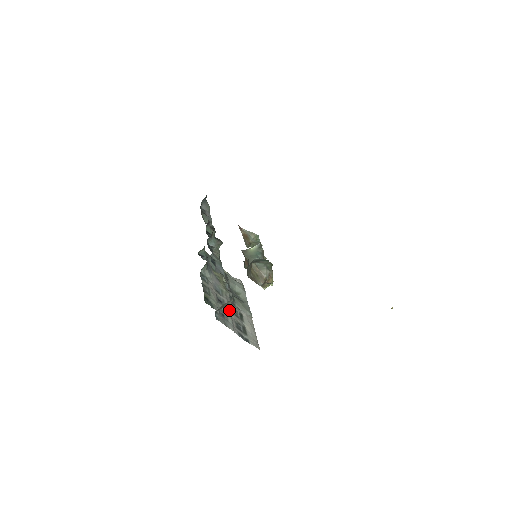
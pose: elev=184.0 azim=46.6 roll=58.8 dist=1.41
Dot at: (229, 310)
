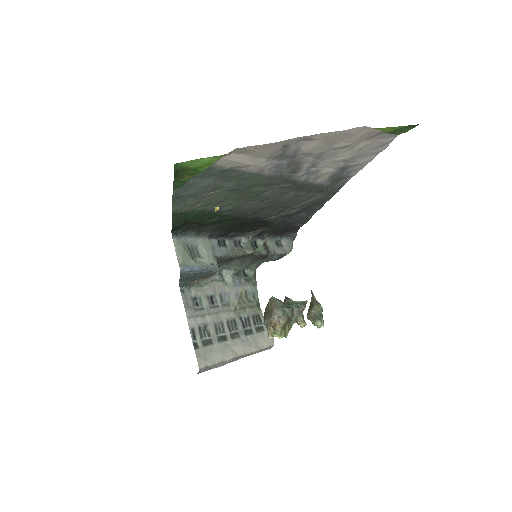
Dot at: (211, 313)
